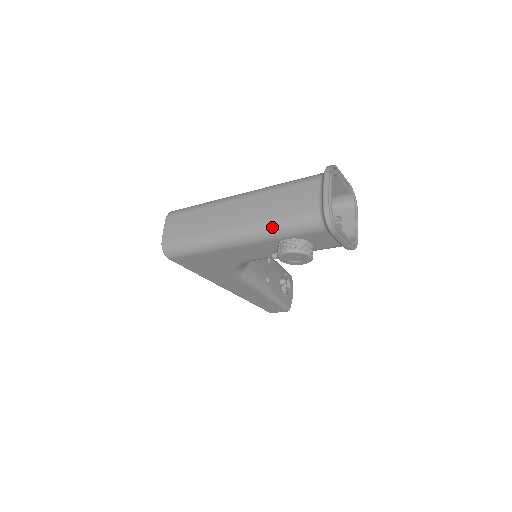
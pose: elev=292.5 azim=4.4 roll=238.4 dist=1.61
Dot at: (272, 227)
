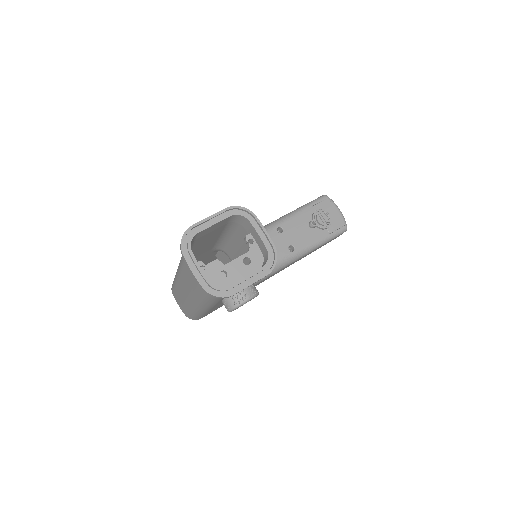
Dot at: (204, 301)
